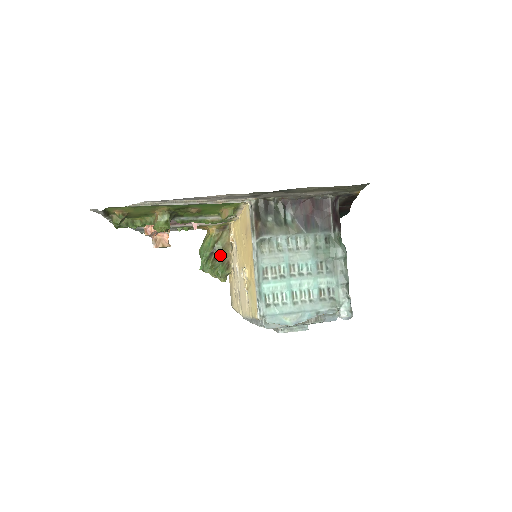
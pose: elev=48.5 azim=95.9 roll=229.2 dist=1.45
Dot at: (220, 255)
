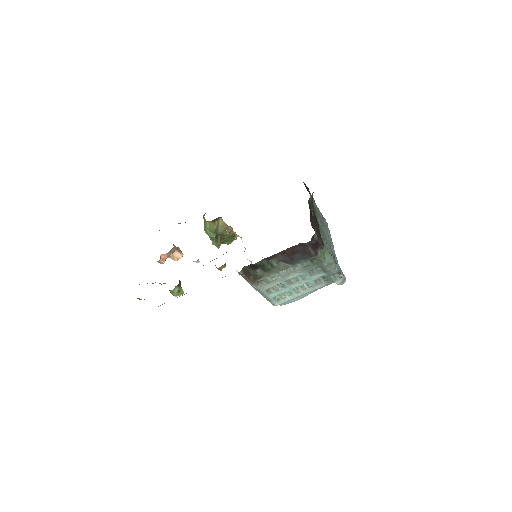
Dot at: (224, 236)
